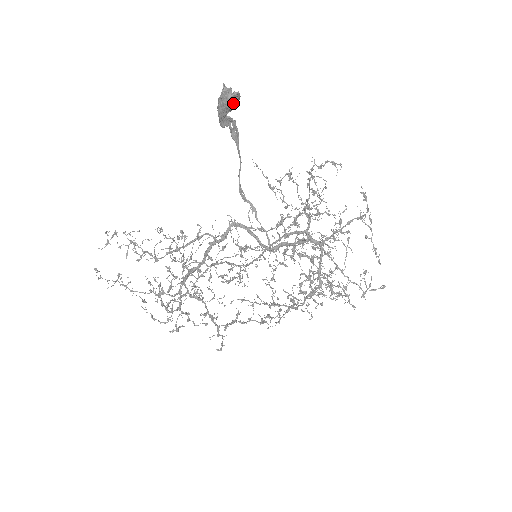
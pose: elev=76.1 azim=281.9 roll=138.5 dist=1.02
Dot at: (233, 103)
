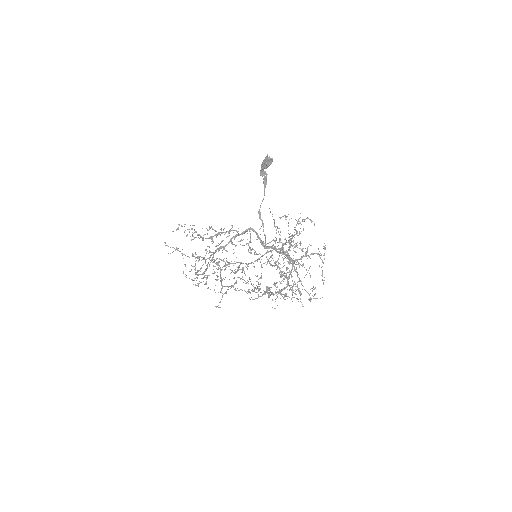
Dot at: (269, 164)
